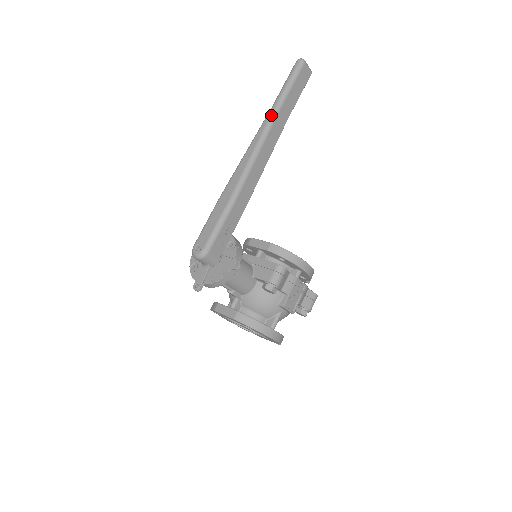
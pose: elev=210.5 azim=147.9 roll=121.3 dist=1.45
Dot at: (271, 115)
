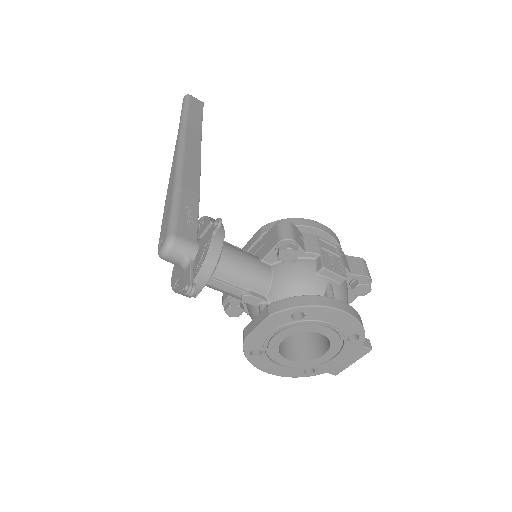
Dot at: (180, 128)
